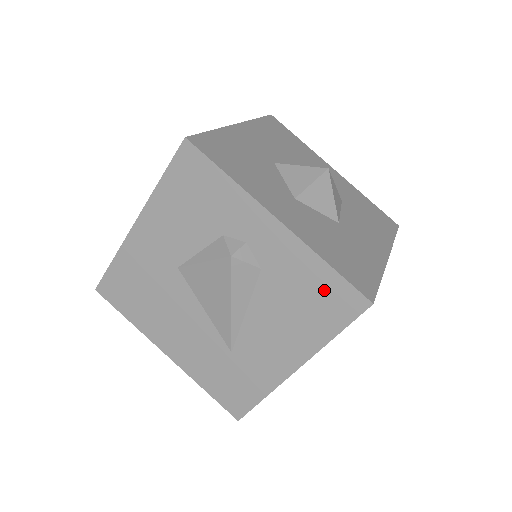
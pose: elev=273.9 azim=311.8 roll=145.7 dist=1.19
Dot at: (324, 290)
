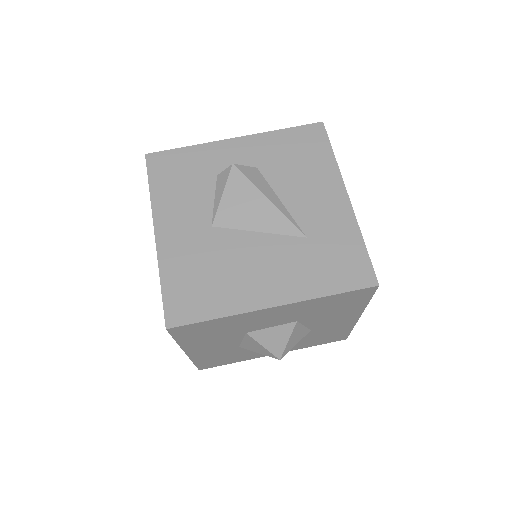
Dot at: (297, 141)
